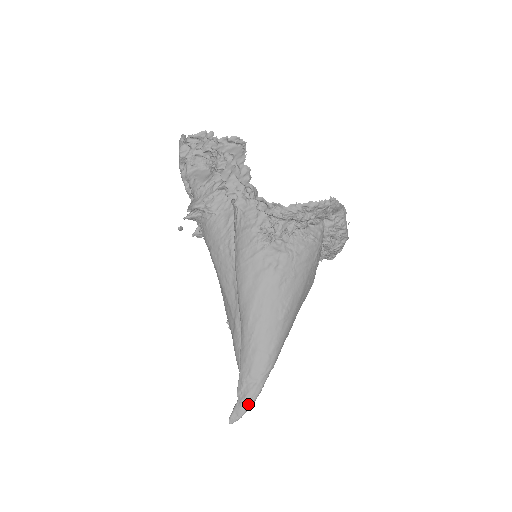
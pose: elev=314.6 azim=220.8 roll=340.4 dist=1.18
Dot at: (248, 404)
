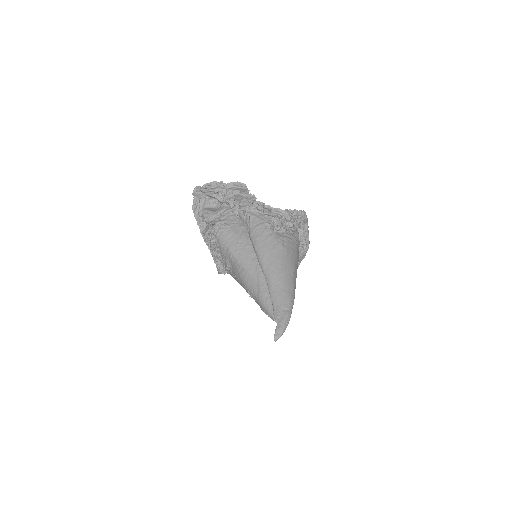
Dot at: (285, 324)
